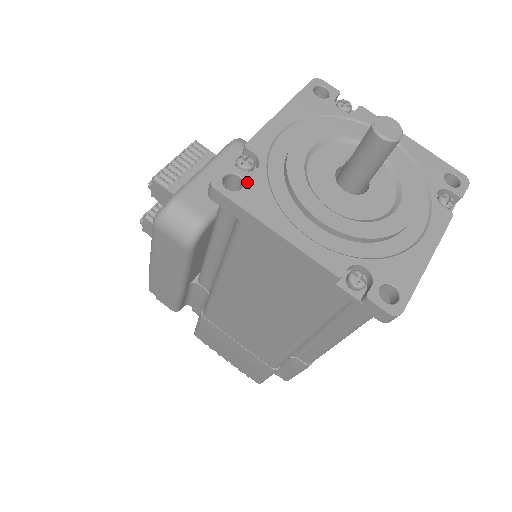
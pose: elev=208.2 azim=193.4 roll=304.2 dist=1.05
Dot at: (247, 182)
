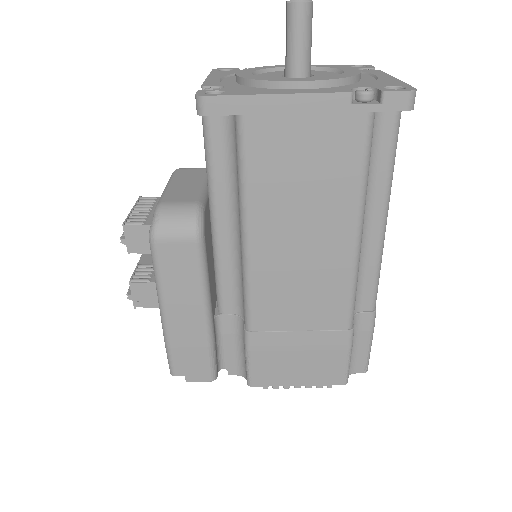
Dot at: (225, 90)
